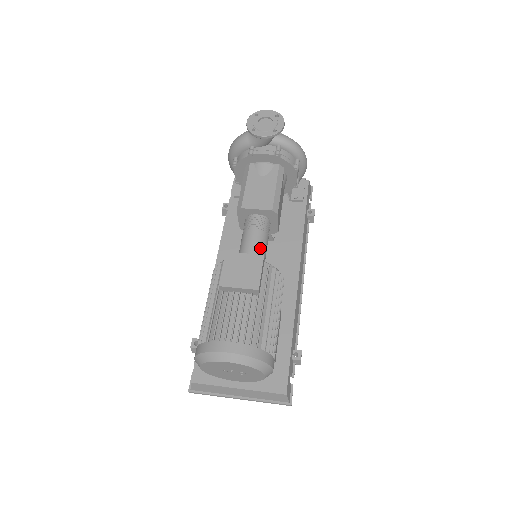
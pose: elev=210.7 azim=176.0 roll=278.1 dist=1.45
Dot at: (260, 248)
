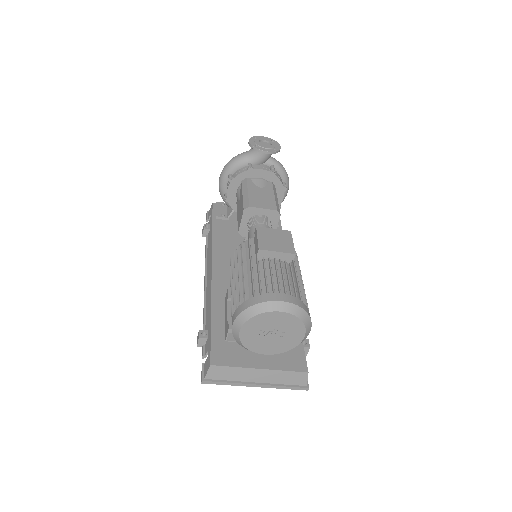
Dot at: occluded
